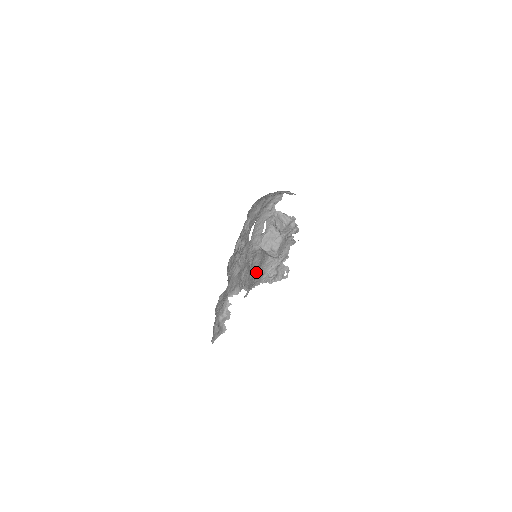
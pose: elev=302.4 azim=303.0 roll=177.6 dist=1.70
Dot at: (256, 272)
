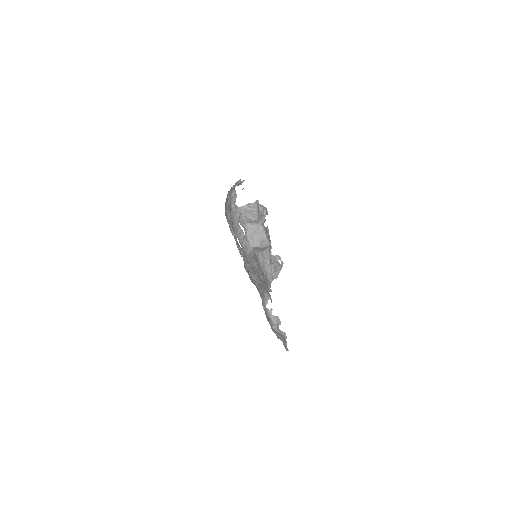
Dot at: occluded
